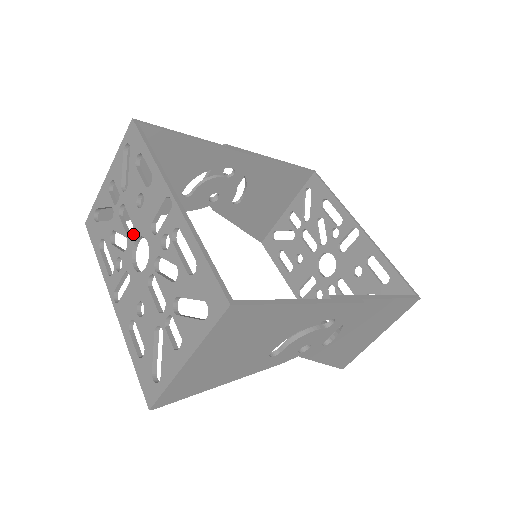
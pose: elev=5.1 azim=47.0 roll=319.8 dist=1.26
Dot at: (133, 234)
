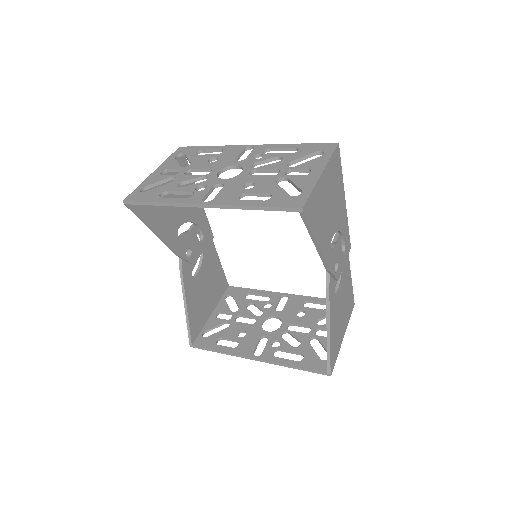
Dot at: (214, 171)
